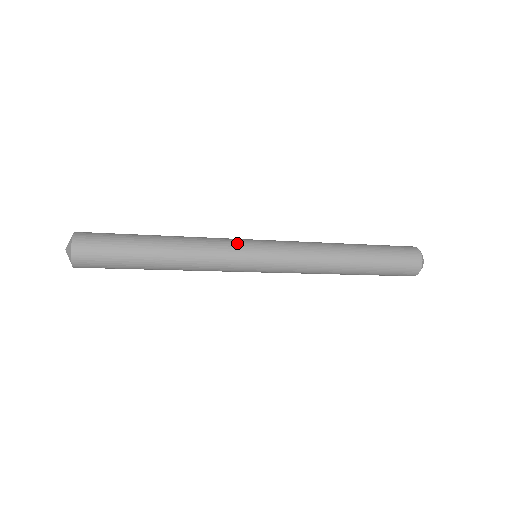
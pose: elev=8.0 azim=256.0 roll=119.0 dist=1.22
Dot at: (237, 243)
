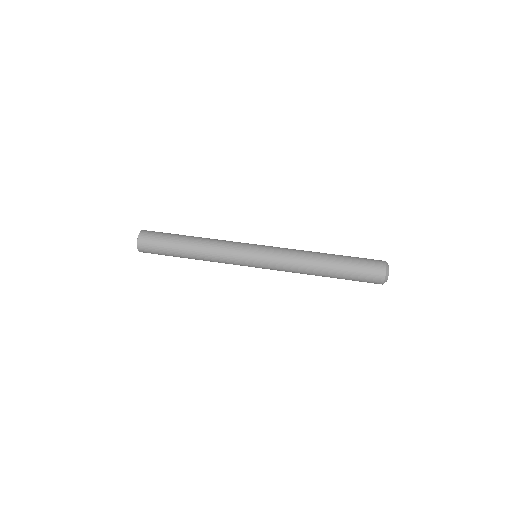
Dot at: (239, 264)
